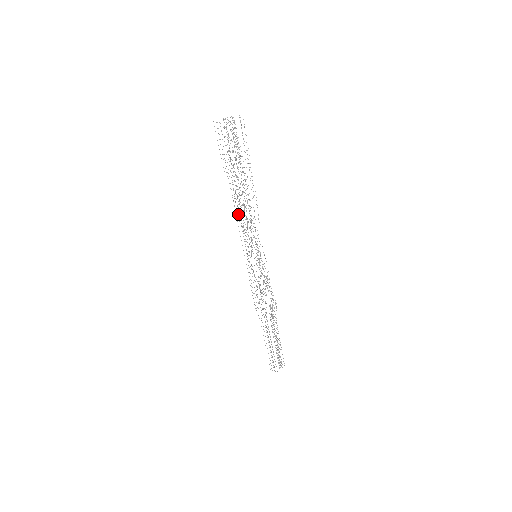
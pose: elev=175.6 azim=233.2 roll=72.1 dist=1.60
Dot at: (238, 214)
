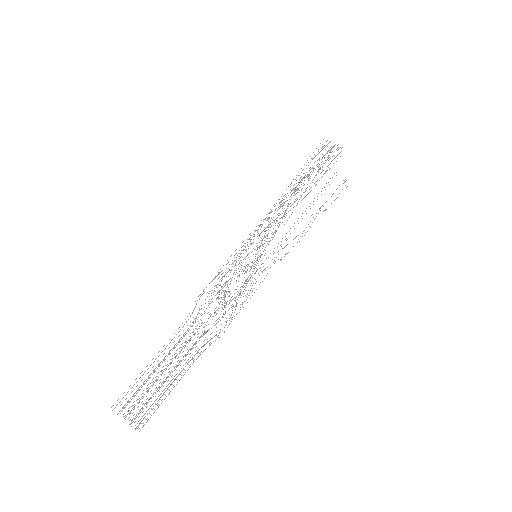
Dot at: occluded
